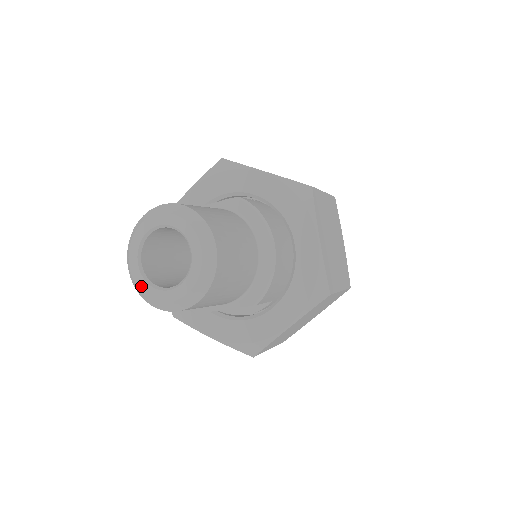
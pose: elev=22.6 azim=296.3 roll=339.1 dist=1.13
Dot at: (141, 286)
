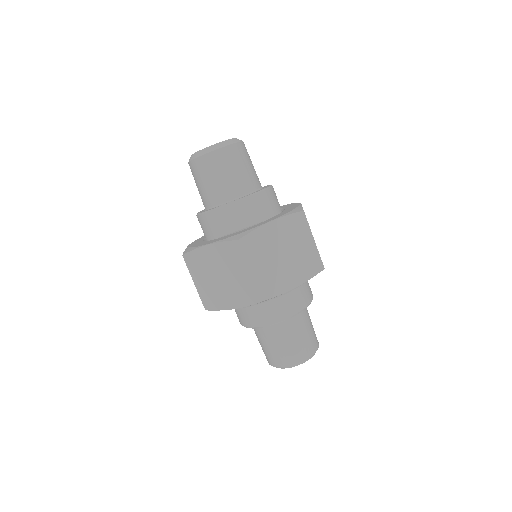
Dot at: (195, 153)
